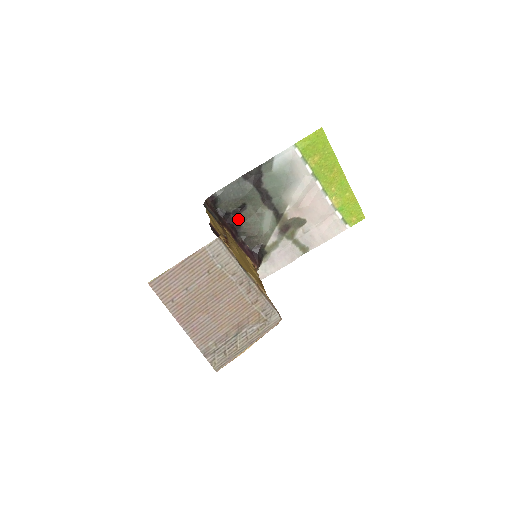
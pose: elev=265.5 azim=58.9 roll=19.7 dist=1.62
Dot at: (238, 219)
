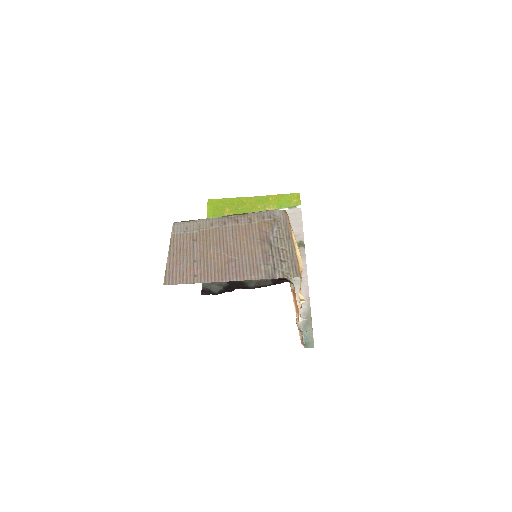
Dot at: (237, 282)
